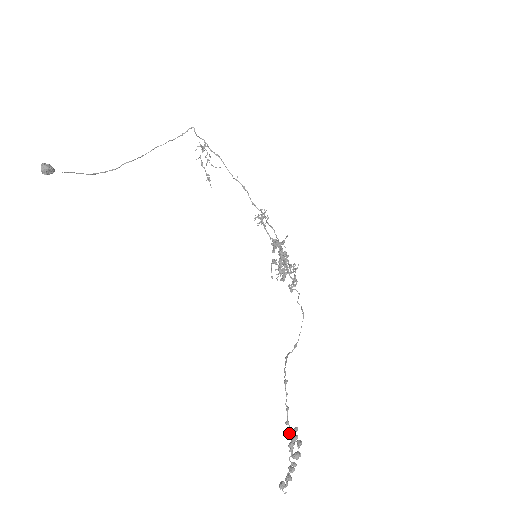
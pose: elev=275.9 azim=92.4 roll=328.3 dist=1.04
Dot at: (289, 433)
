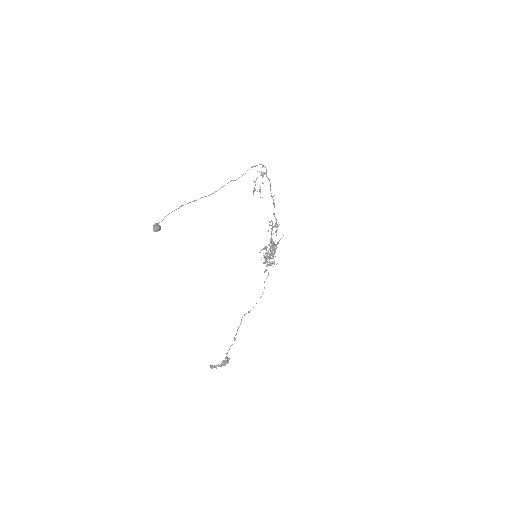
Dot at: (225, 357)
